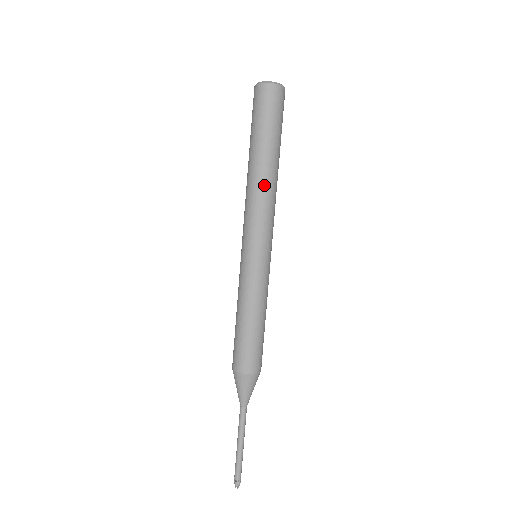
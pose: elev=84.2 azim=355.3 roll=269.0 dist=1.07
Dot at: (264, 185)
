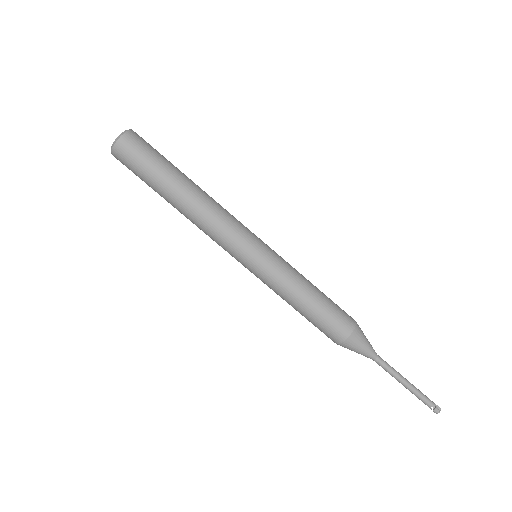
Dot at: (208, 198)
